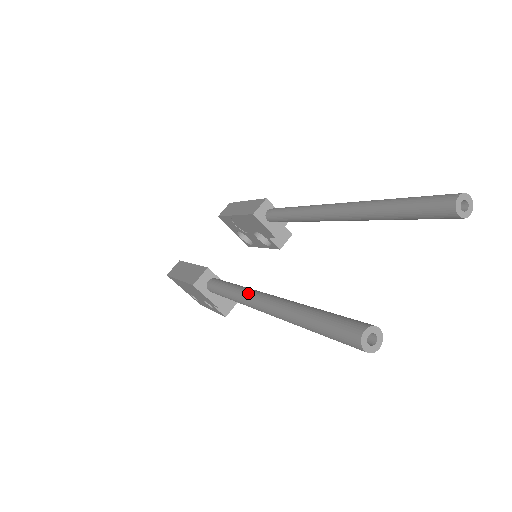
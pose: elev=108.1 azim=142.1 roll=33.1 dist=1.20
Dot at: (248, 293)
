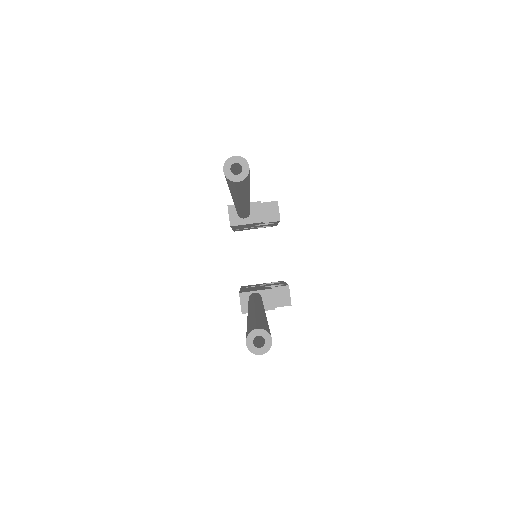
Dot at: occluded
